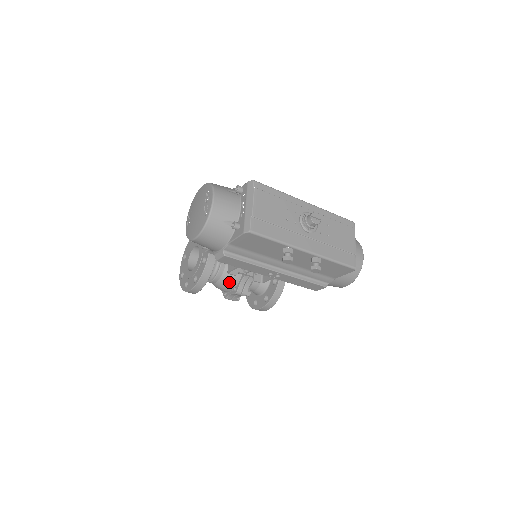
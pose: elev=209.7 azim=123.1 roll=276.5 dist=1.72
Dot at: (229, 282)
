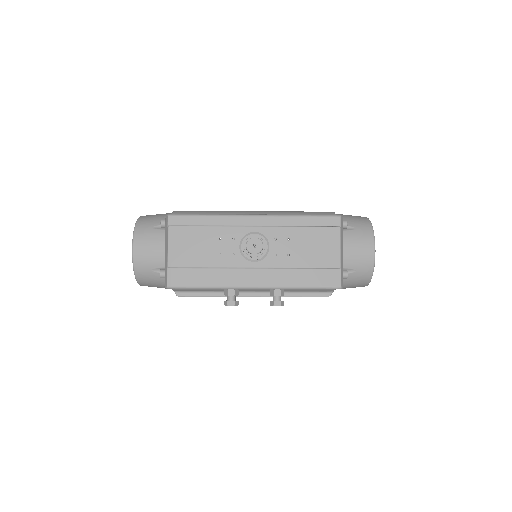
Dot at: occluded
